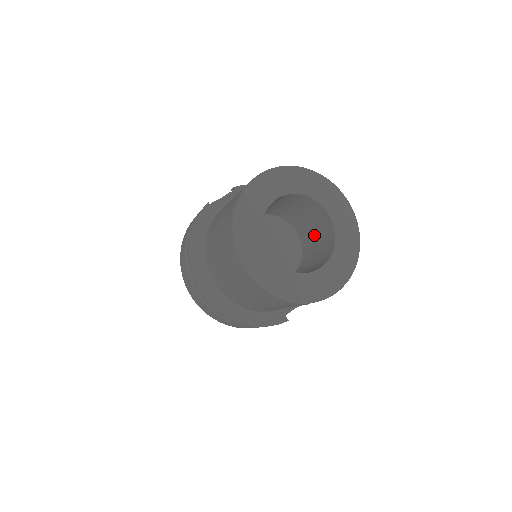
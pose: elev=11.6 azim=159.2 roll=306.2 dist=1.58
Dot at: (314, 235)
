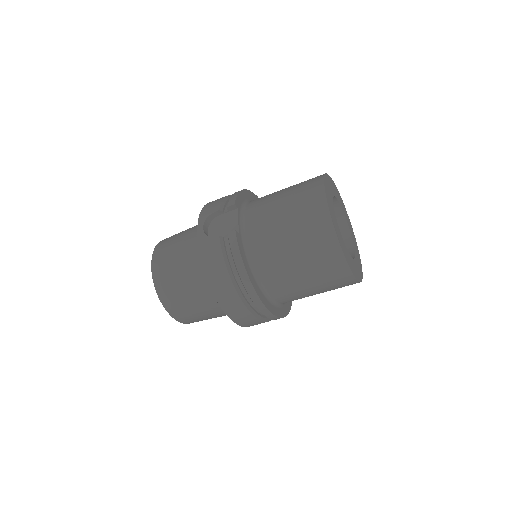
Dot at: occluded
